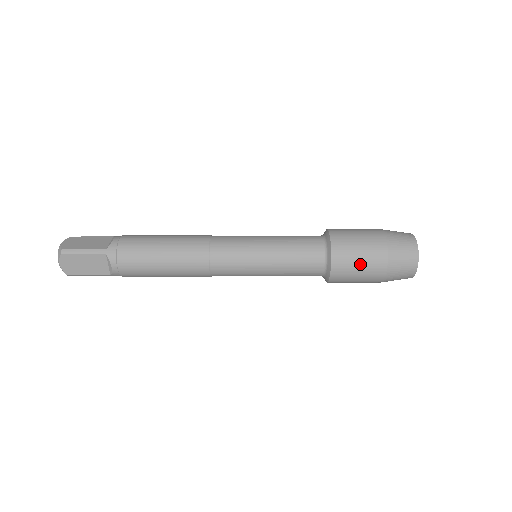
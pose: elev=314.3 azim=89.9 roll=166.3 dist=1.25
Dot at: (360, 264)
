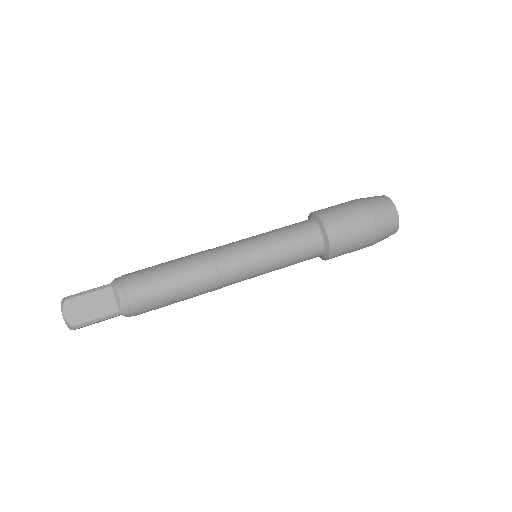
Dot at: (351, 251)
